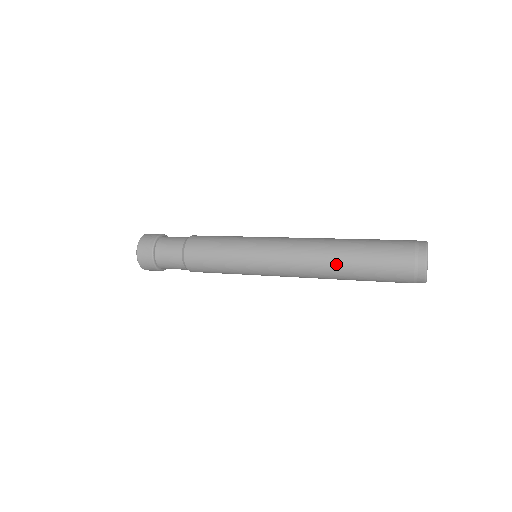
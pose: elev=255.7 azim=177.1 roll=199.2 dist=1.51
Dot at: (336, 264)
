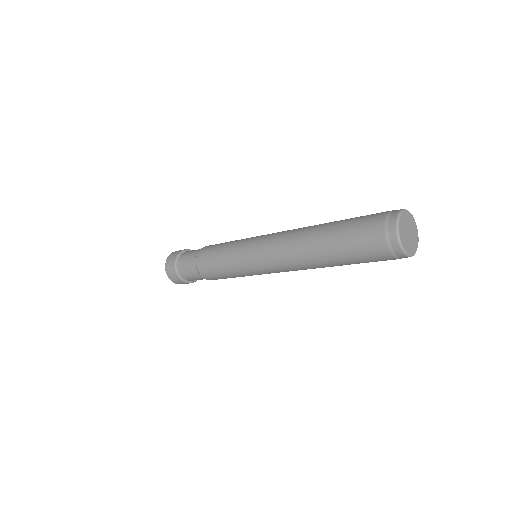
Dot at: (315, 229)
